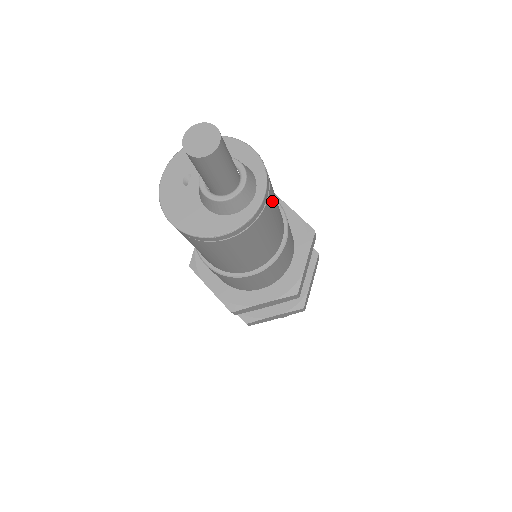
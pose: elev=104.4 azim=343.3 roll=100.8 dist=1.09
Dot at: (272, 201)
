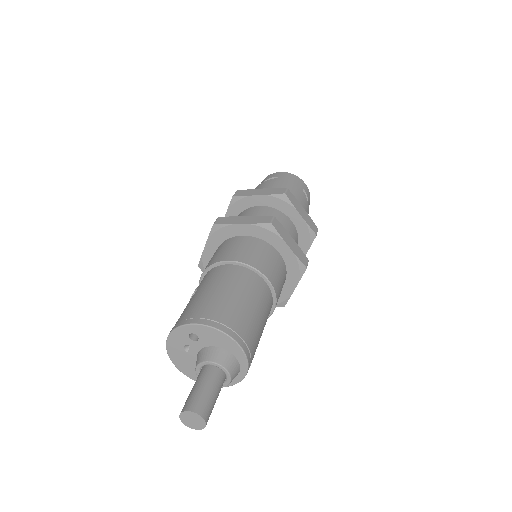
Dot at: occluded
